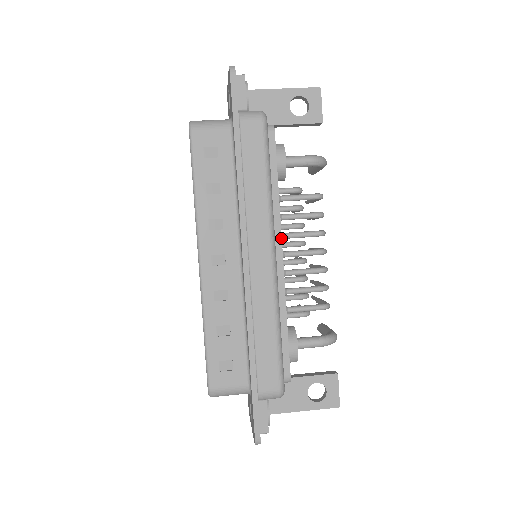
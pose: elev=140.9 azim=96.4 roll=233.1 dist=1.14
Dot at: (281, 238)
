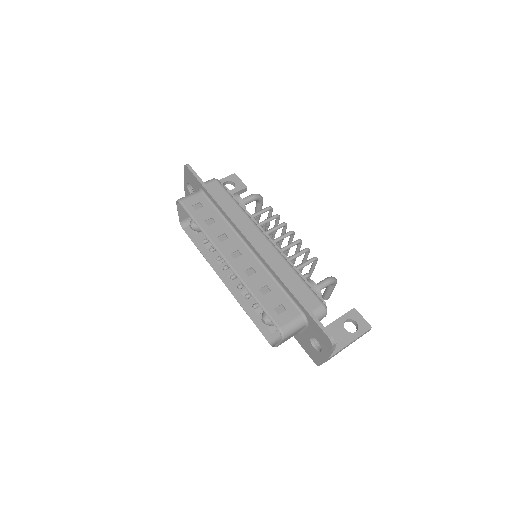
Dot at: (264, 231)
